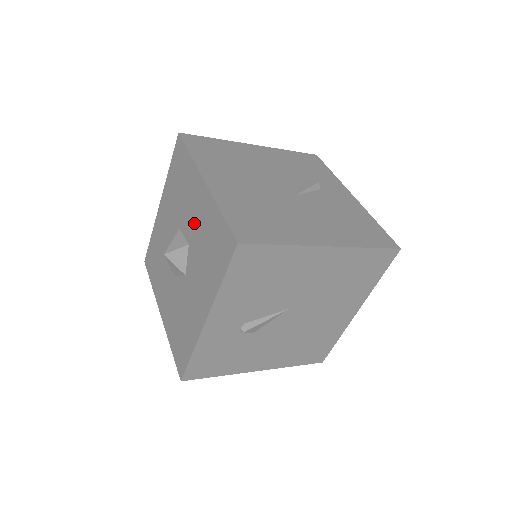
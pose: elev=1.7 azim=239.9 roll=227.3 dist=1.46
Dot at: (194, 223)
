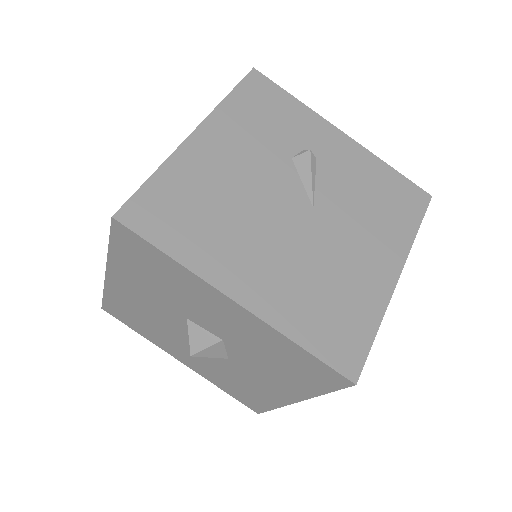
Dot at: (229, 330)
